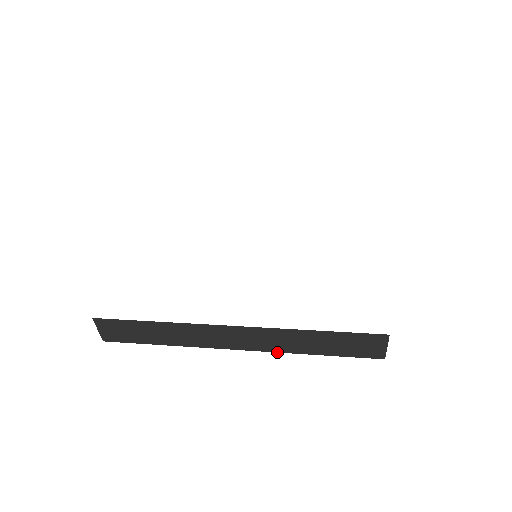
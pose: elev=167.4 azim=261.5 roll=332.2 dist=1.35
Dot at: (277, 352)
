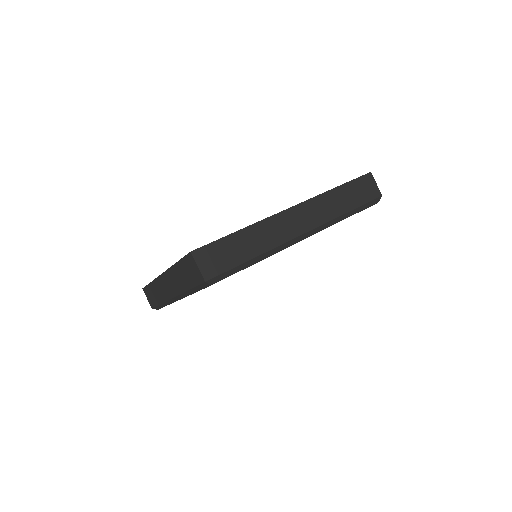
Dot at: (180, 294)
